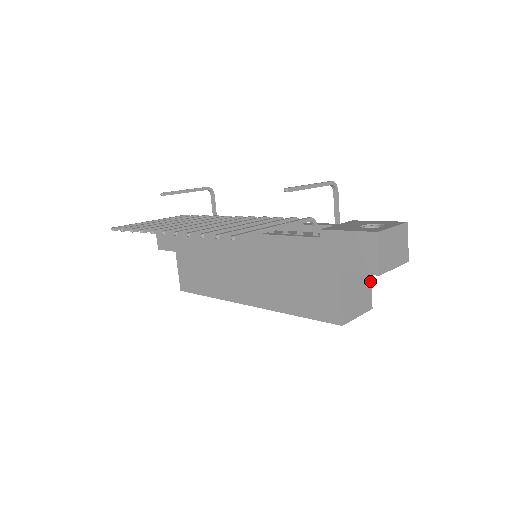
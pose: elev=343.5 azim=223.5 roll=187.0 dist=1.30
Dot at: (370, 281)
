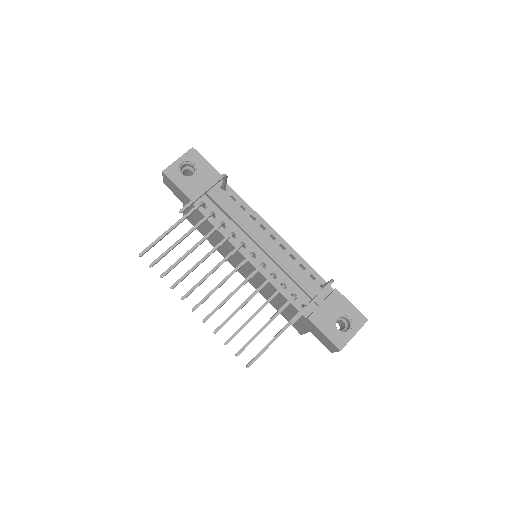
Dot at: occluded
